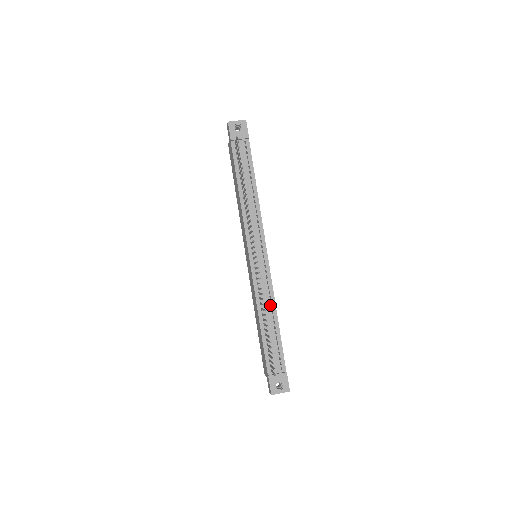
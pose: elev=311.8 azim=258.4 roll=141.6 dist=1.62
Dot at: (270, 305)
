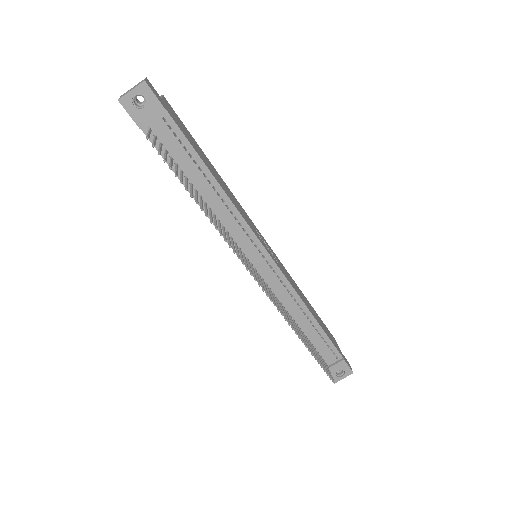
Dot at: (298, 308)
